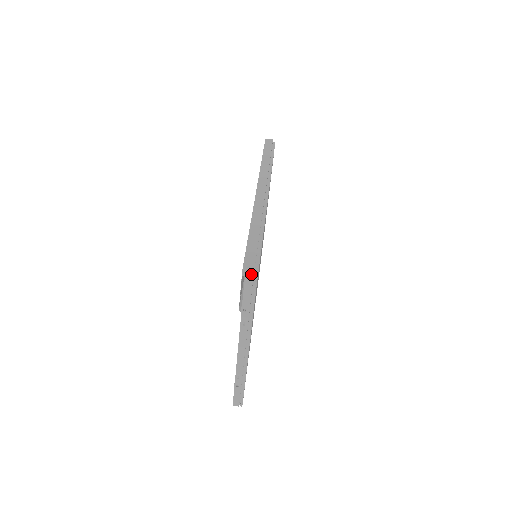
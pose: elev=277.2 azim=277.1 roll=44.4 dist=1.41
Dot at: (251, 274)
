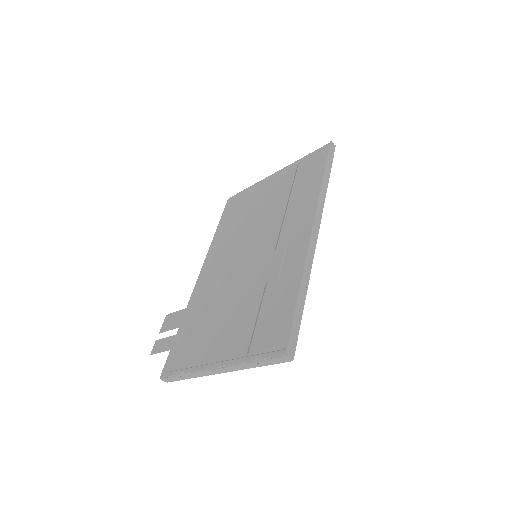
Dot at: (293, 353)
